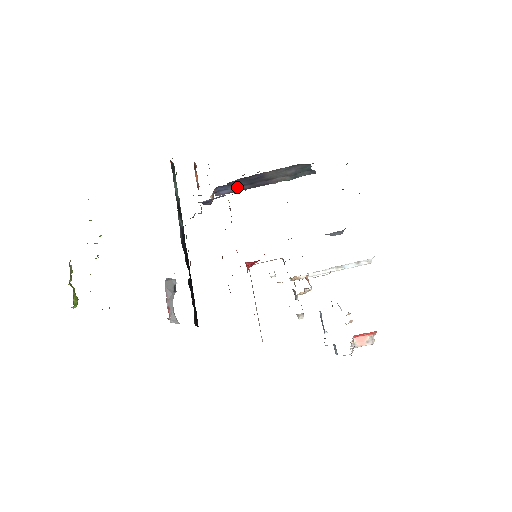
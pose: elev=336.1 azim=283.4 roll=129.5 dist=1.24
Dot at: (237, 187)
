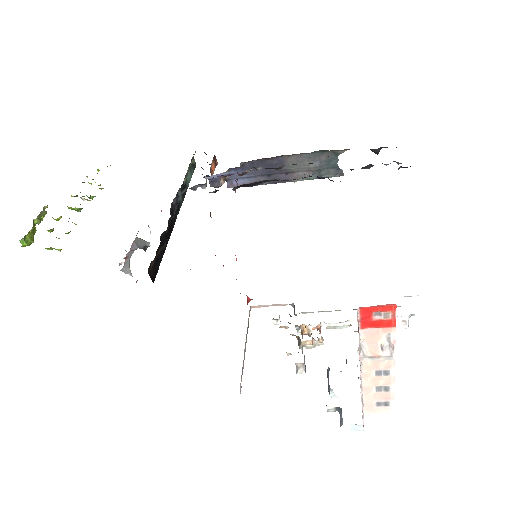
Dot at: (253, 177)
